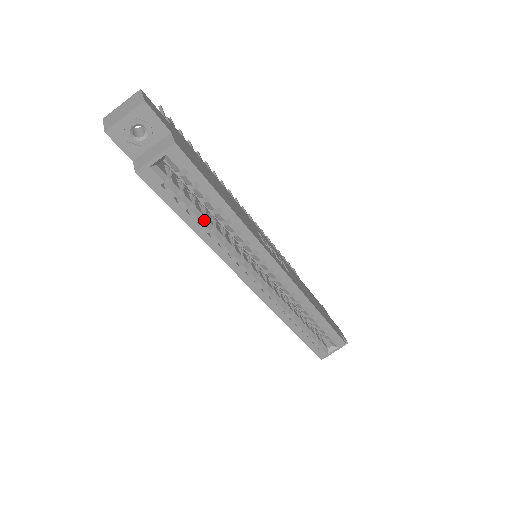
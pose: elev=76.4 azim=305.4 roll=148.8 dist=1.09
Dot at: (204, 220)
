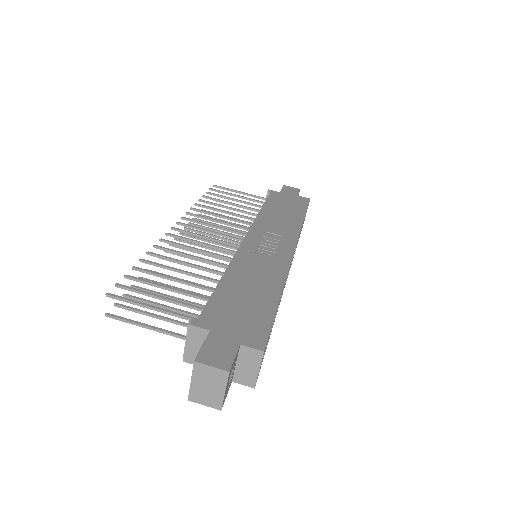
Dot at: occluded
